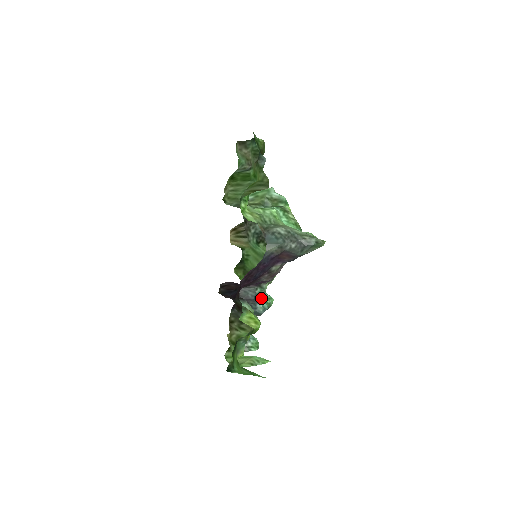
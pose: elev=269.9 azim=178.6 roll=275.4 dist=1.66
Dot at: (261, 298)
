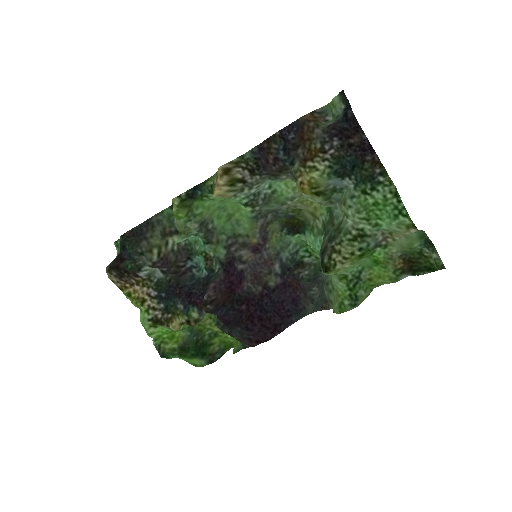
Dot at: (206, 263)
